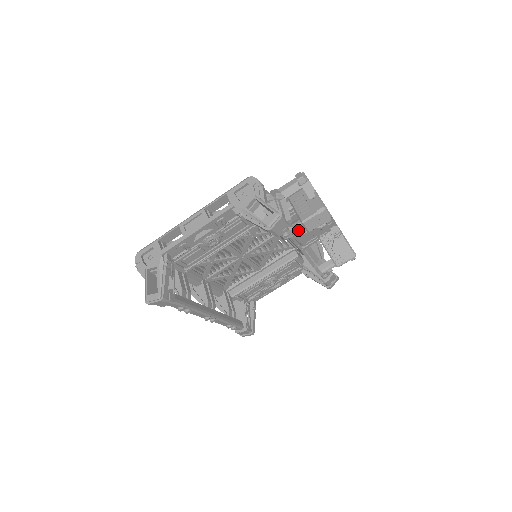
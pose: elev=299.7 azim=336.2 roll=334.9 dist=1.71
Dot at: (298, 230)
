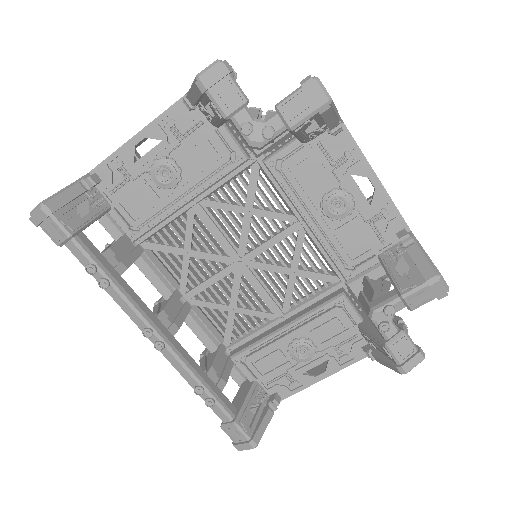
Dot at: (272, 127)
